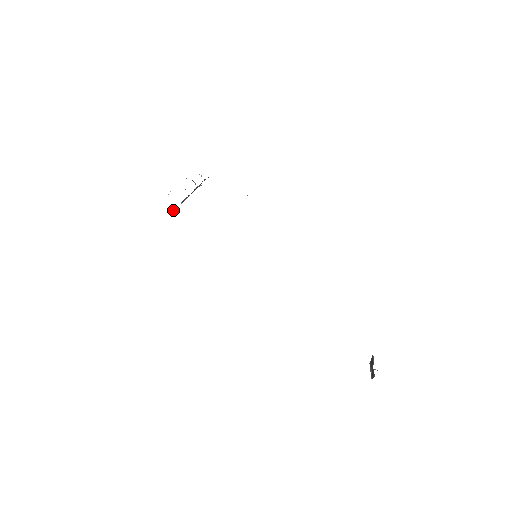
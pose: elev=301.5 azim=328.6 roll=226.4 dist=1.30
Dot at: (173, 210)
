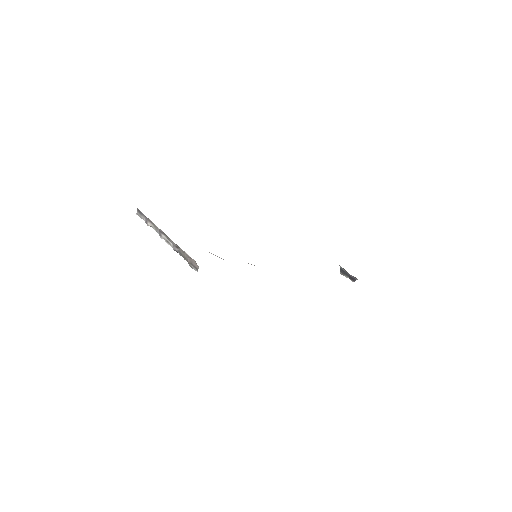
Dot at: occluded
